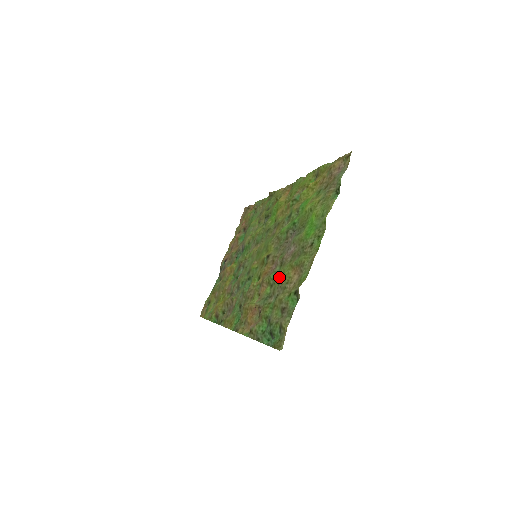
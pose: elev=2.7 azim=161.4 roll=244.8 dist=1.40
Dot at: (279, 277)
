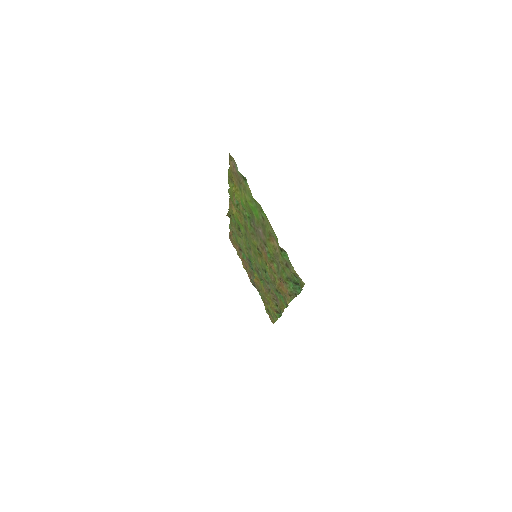
Dot at: (270, 252)
